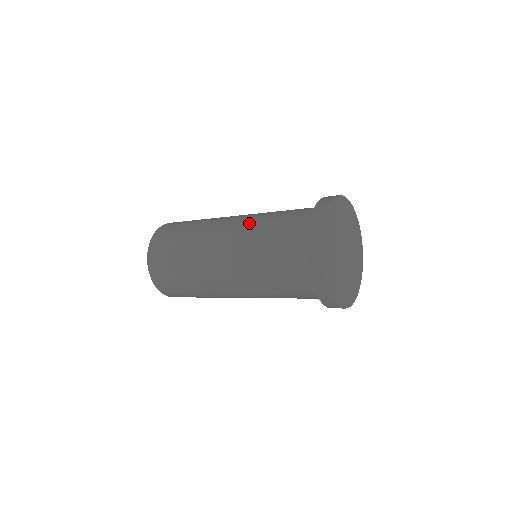
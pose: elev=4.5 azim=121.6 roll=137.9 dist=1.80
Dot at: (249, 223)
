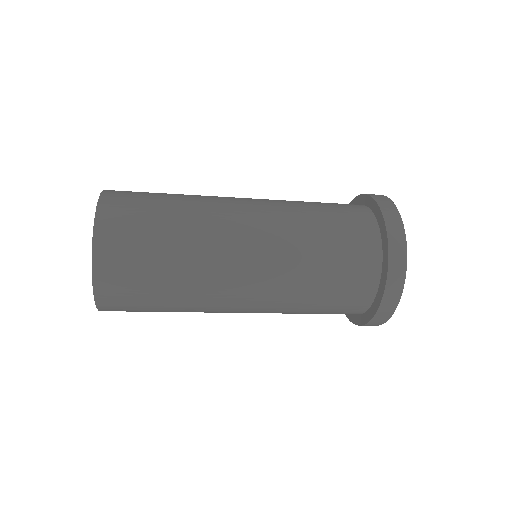
Dot at: (284, 224)
